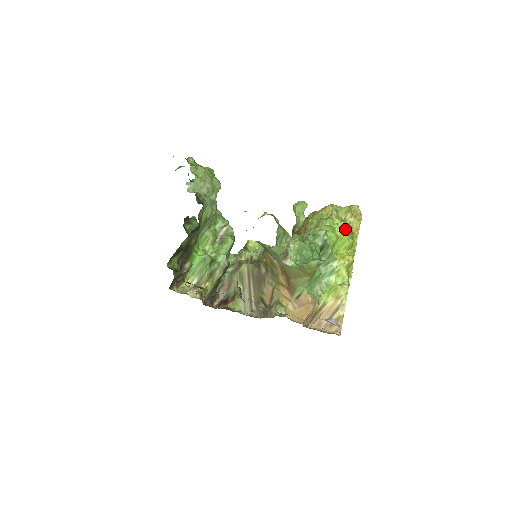
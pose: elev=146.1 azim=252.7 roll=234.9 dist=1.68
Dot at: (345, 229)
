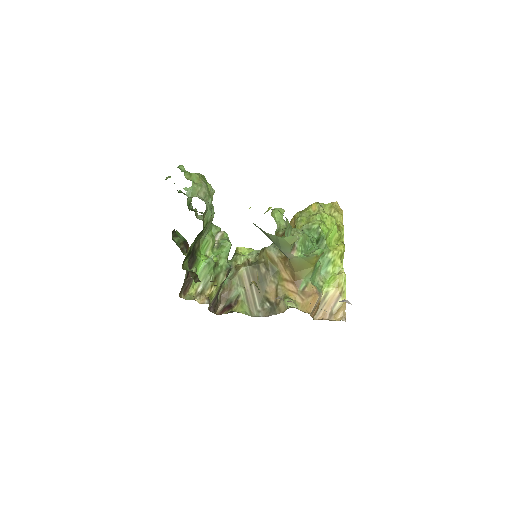
Dot at: (333, 222)
